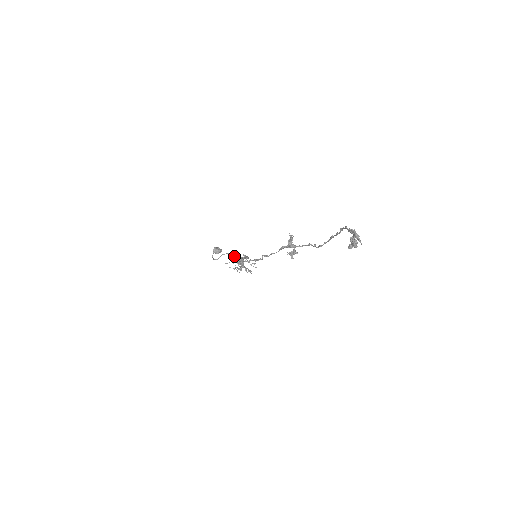
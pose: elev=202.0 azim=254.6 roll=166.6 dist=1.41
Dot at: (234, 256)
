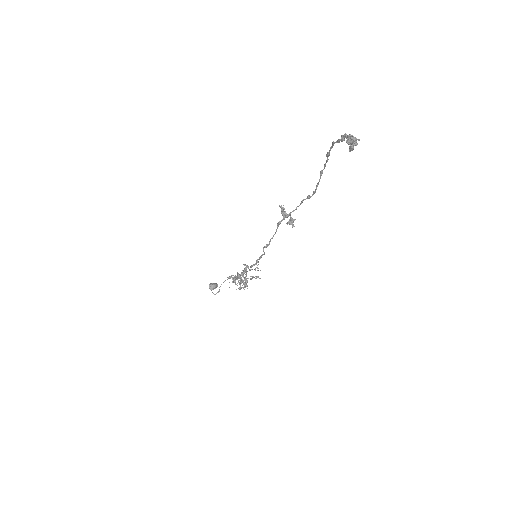
Dot at: occluded
